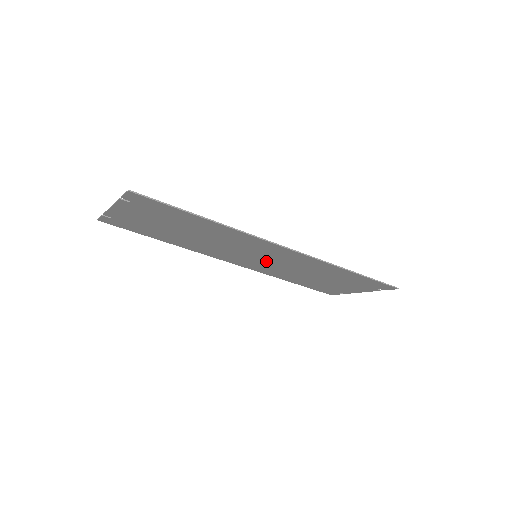
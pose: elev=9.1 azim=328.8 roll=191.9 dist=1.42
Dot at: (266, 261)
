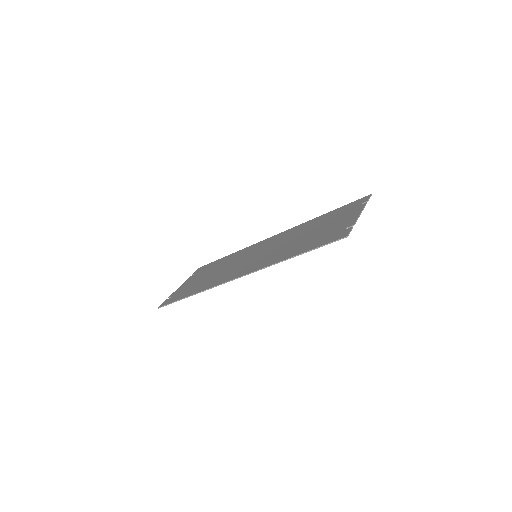
Dot at: (267, 250)
